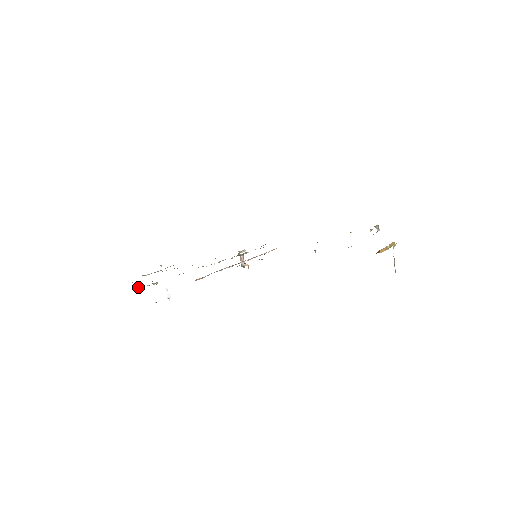
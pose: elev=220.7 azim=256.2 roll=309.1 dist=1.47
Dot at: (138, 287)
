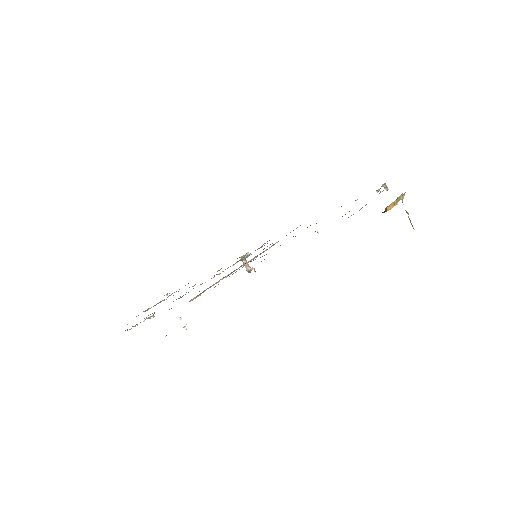
Dot at: (133, 326)
